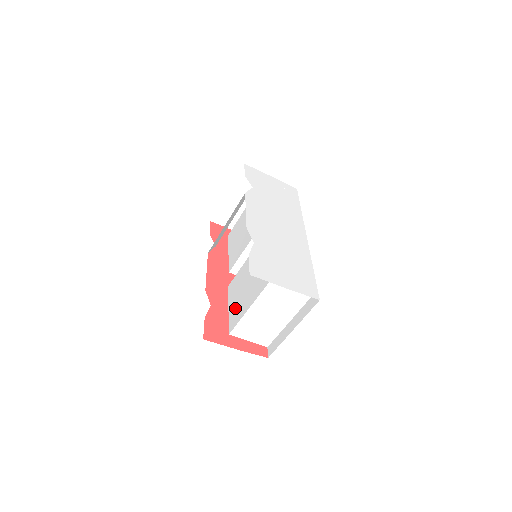
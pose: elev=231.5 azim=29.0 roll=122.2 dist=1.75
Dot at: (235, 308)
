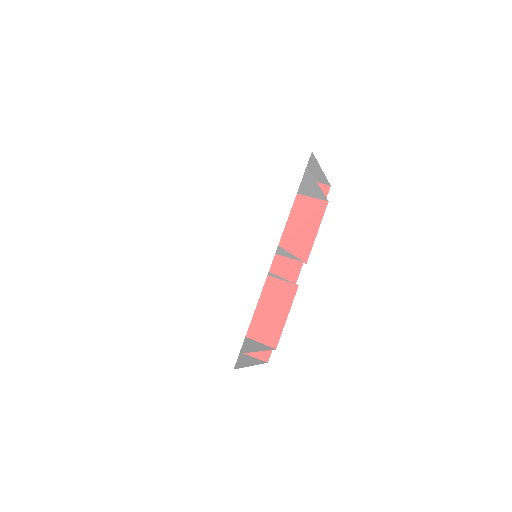
Dot at: occluded
